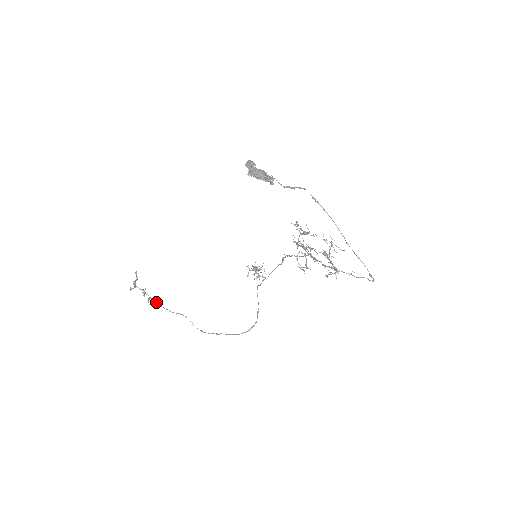
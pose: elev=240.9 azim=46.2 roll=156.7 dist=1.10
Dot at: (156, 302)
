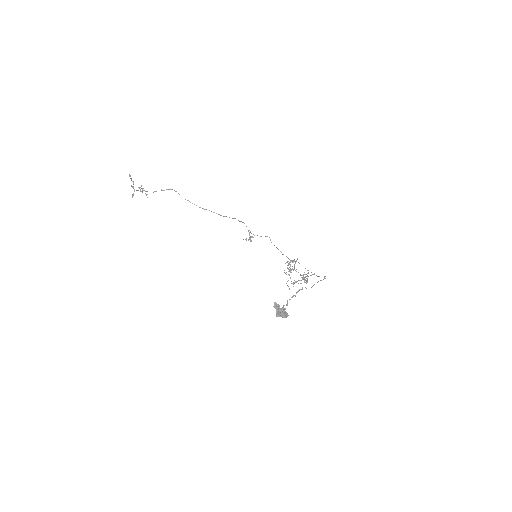
Dot at: occluded
